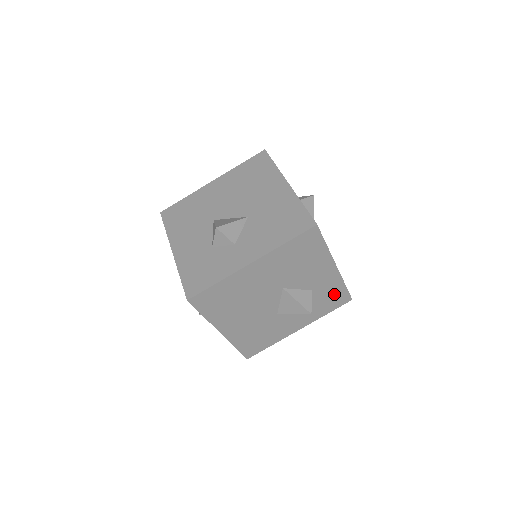
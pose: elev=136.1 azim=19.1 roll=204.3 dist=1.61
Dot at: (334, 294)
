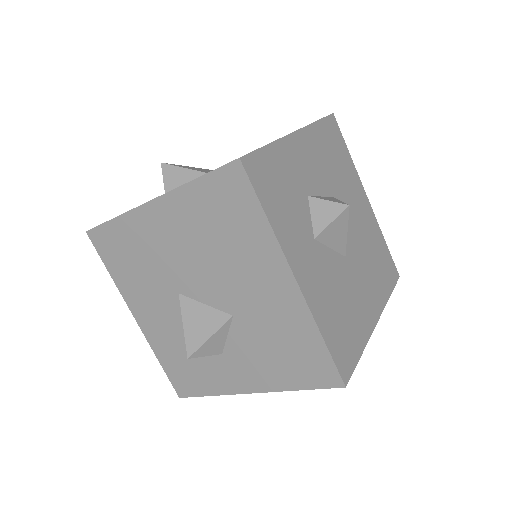
Dot at: occluded
